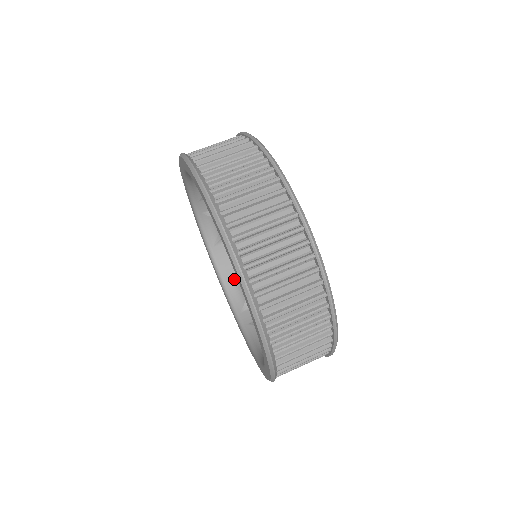
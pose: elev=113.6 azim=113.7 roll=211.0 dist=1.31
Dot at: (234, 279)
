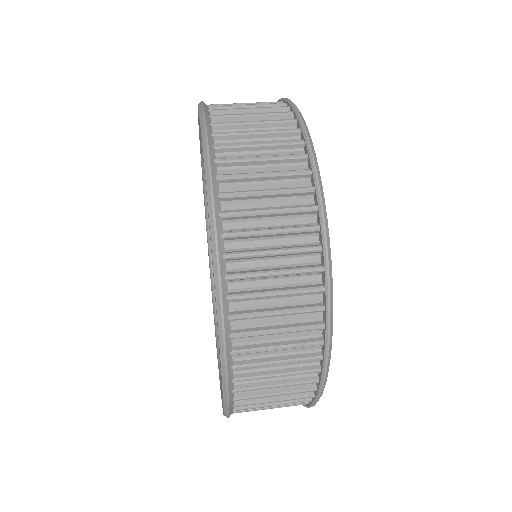
Dot at: occluded
